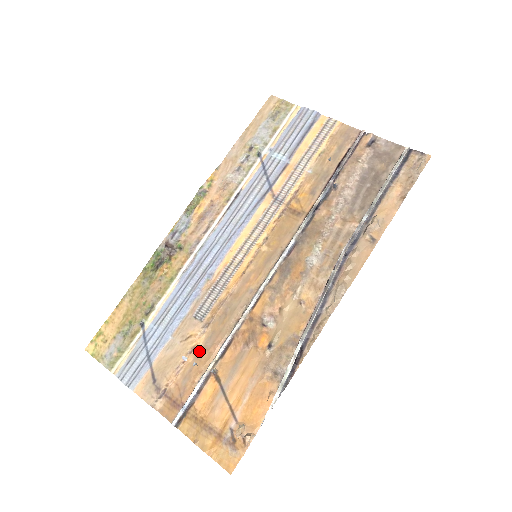
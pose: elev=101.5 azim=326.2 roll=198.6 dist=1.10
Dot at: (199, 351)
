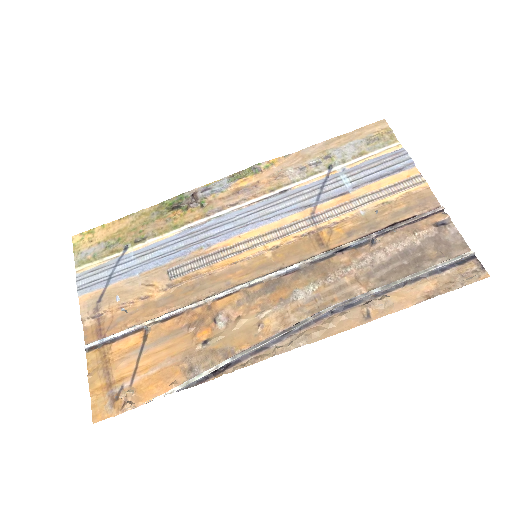
Dot at: (150, 303)
